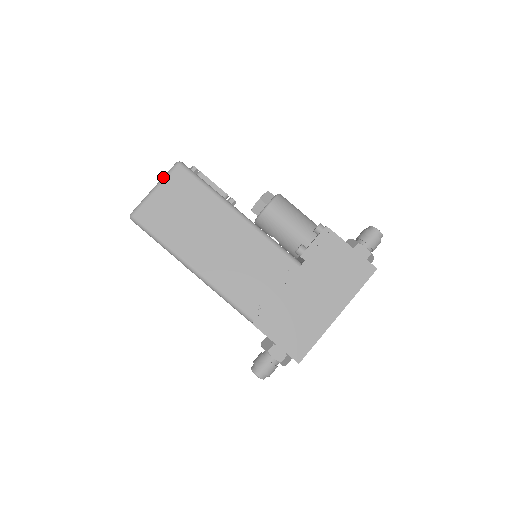
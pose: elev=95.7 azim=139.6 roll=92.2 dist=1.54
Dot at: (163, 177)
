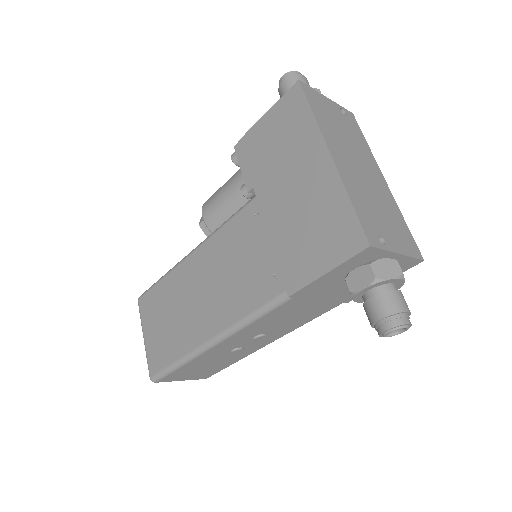
Dot at: (141, 323)
